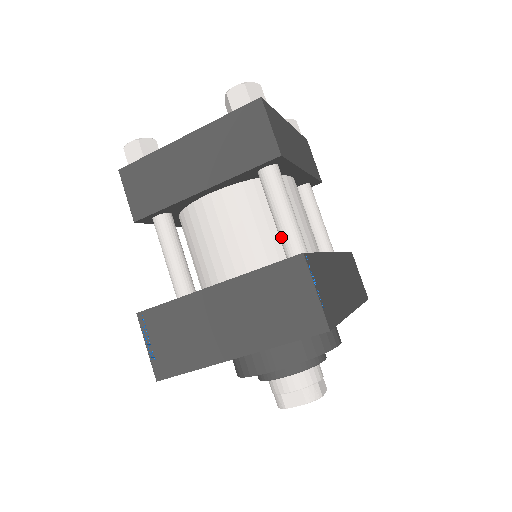
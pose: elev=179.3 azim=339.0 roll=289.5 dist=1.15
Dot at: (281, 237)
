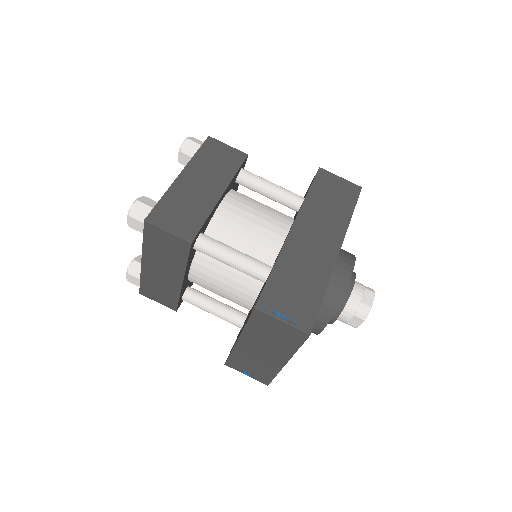
Dot at: occluded
